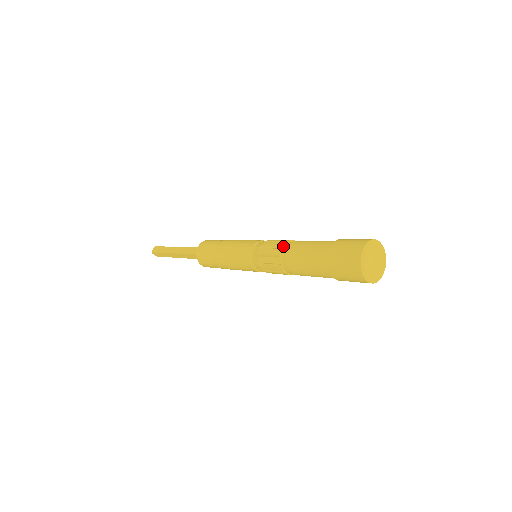
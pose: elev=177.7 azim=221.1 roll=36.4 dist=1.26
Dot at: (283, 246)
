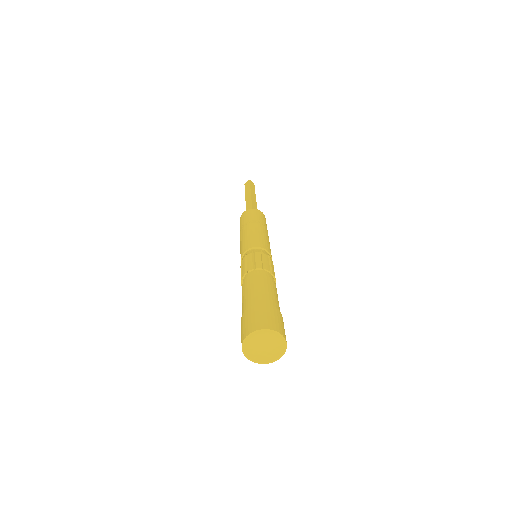
Dot at: (248, 271)
